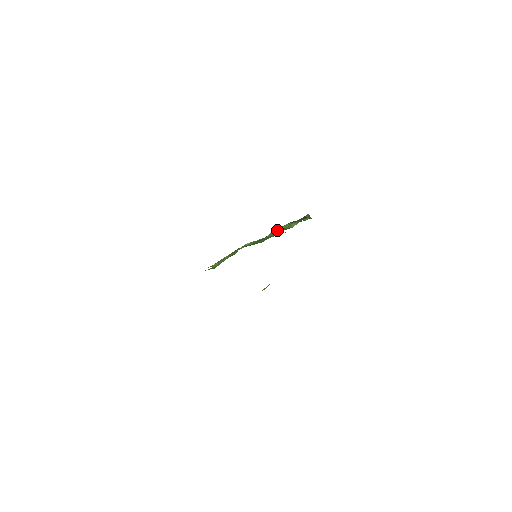
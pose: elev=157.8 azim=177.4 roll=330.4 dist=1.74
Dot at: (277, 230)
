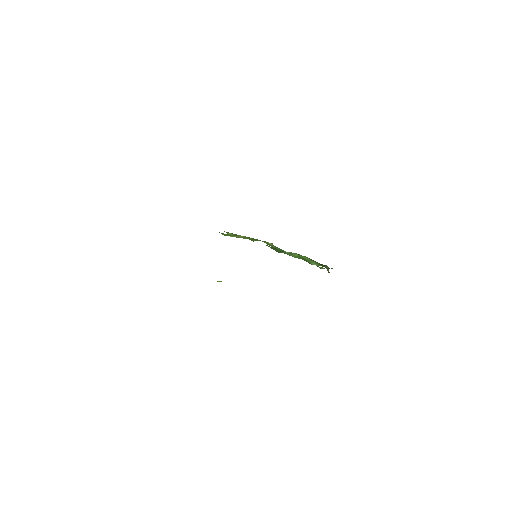
Dot at: (298, 255)
